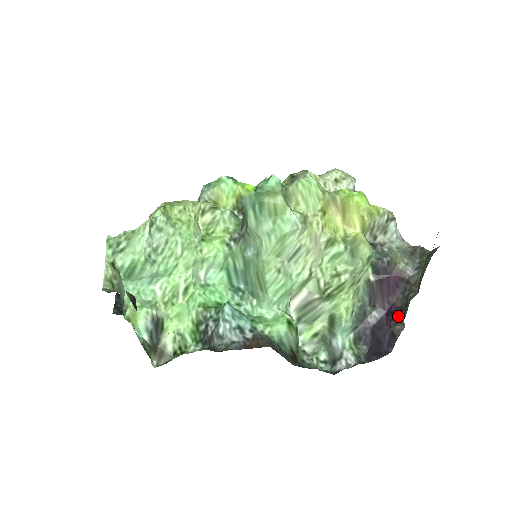
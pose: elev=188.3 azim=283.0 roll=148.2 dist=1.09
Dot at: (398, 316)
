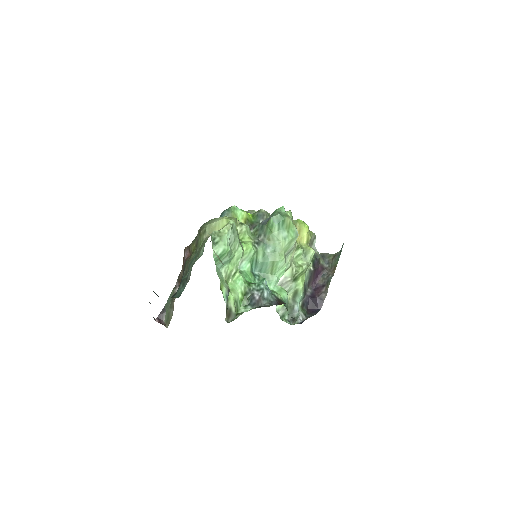
Dot at: (322, 289)
